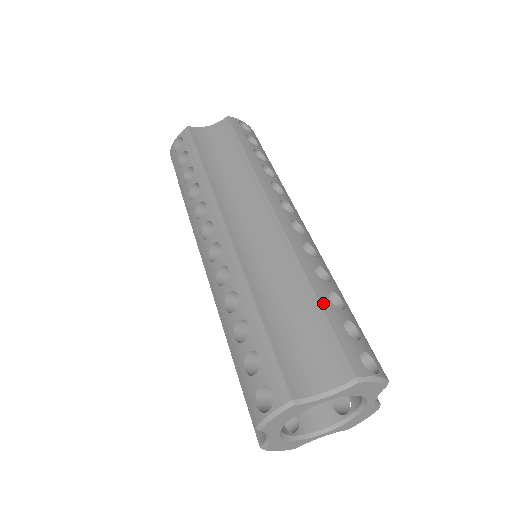
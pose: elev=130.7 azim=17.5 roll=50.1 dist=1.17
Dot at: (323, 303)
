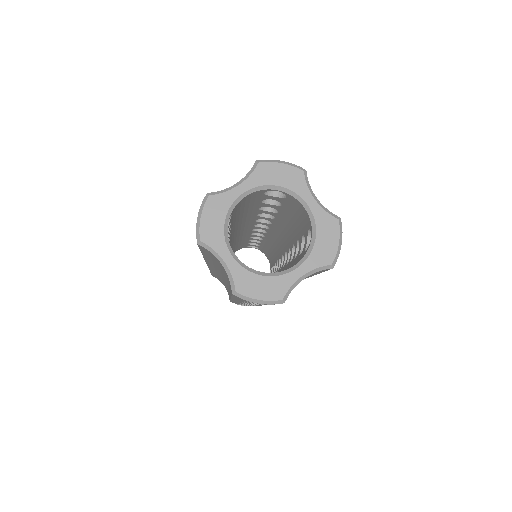
Dot at: occluded
